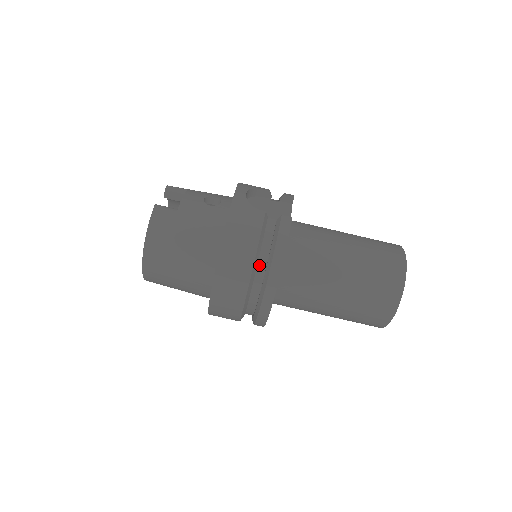
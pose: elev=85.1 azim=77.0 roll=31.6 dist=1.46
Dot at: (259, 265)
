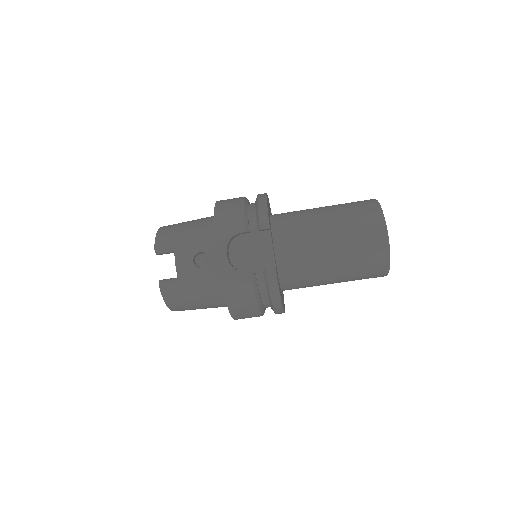
Dot at: (263, 302)
